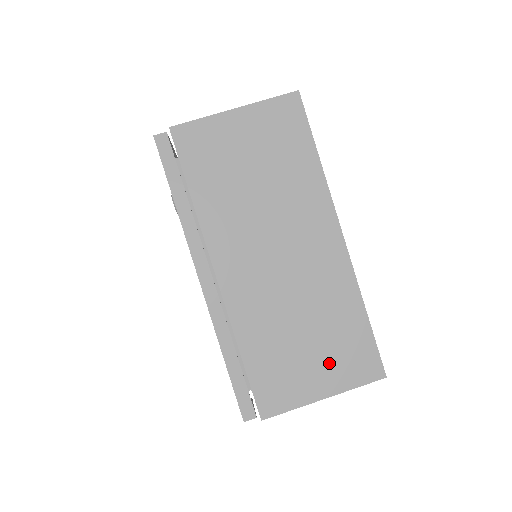
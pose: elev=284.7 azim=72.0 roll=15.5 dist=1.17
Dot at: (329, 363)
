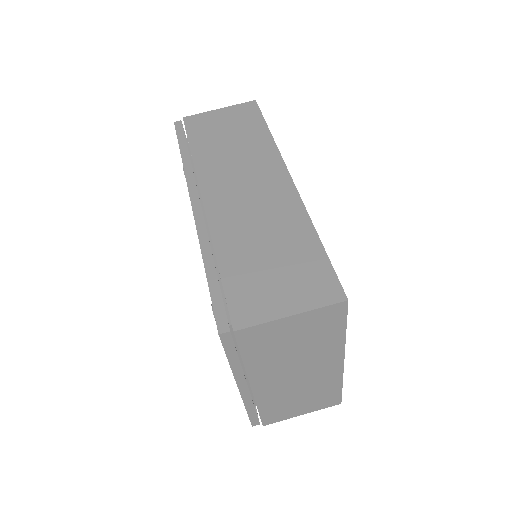
Dot at: (310, 405)
